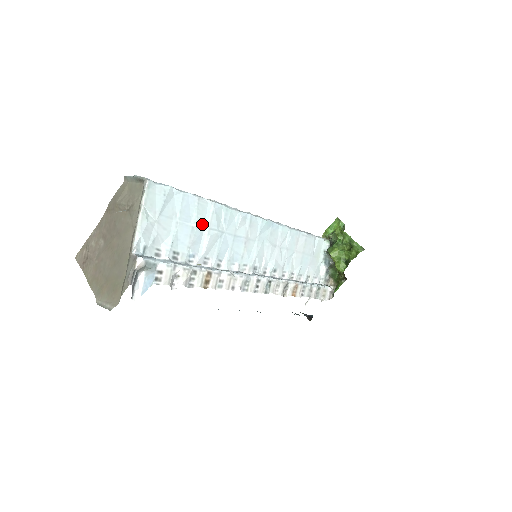
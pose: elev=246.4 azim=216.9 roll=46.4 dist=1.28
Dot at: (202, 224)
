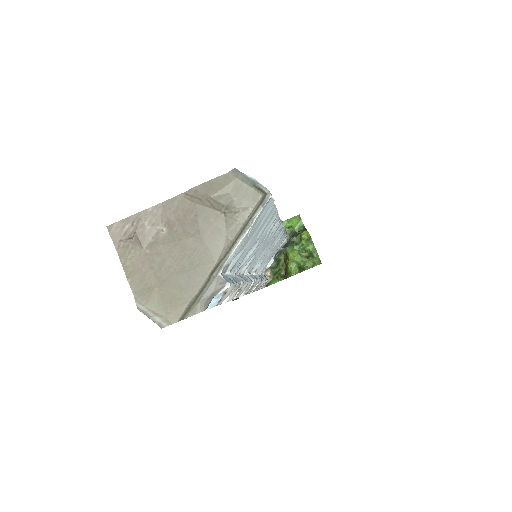
Dot at: (261, 235)
